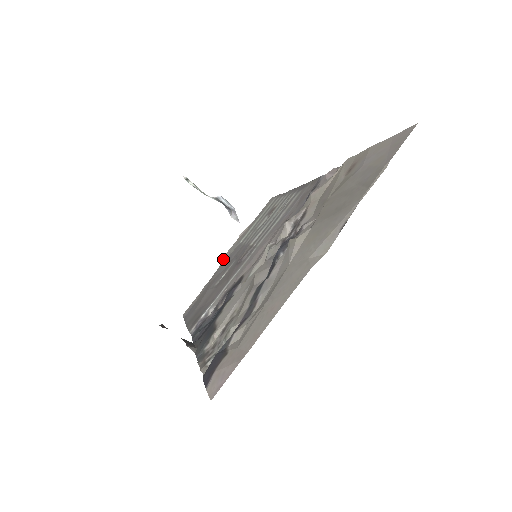
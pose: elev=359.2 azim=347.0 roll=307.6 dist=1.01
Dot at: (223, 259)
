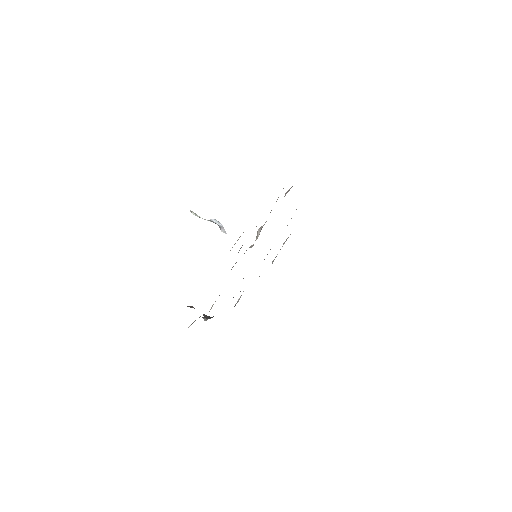
Dot at: occluded
